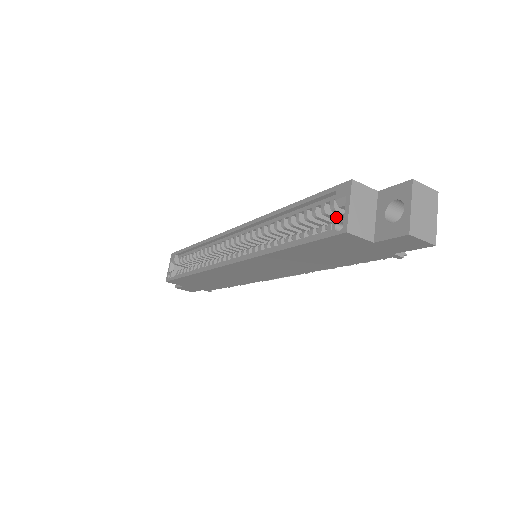
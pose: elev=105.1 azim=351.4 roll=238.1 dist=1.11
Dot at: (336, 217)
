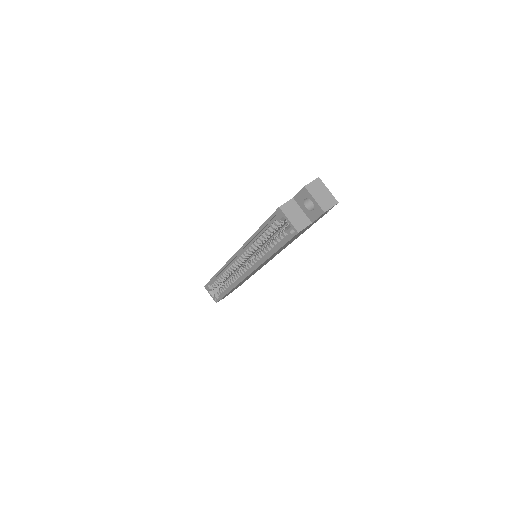
Dot at: (284, 222)
